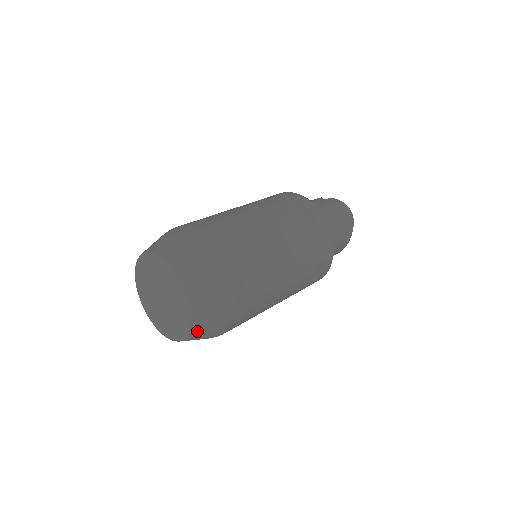
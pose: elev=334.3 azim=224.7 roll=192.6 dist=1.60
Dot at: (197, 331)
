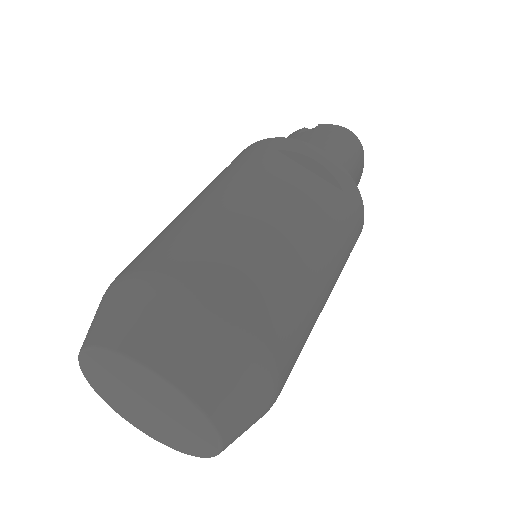
Dot at: (232, 441)
